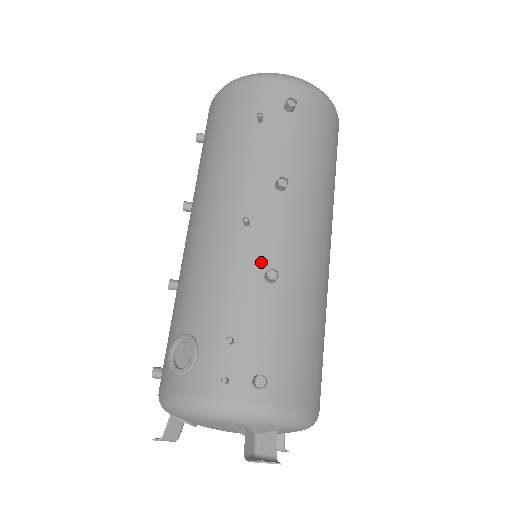
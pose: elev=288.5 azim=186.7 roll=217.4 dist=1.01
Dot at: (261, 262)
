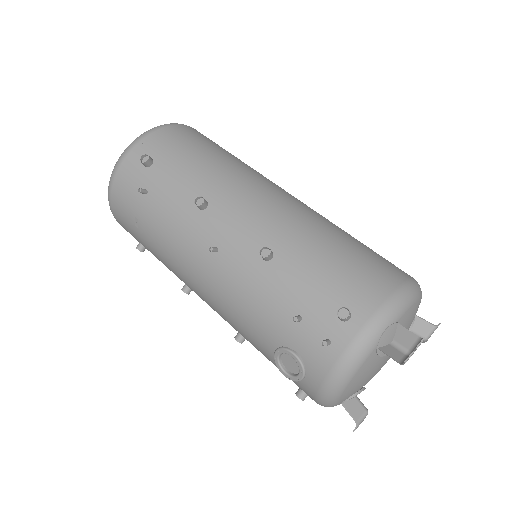
Dot at: (251, 256)
